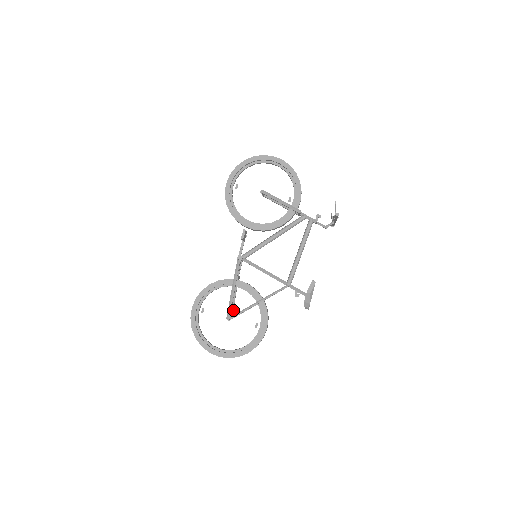
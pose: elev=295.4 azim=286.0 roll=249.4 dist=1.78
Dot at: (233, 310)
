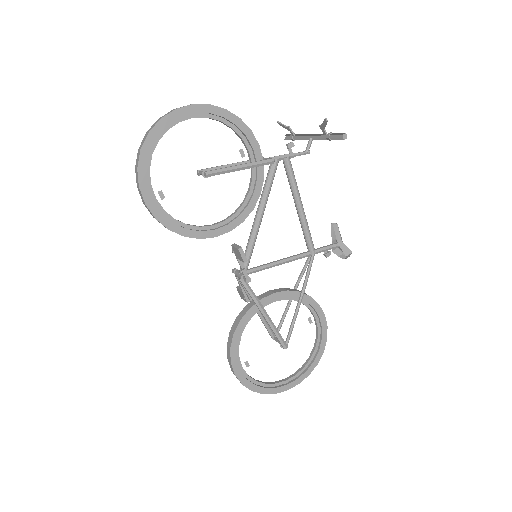
Dot at: (270, 329)
